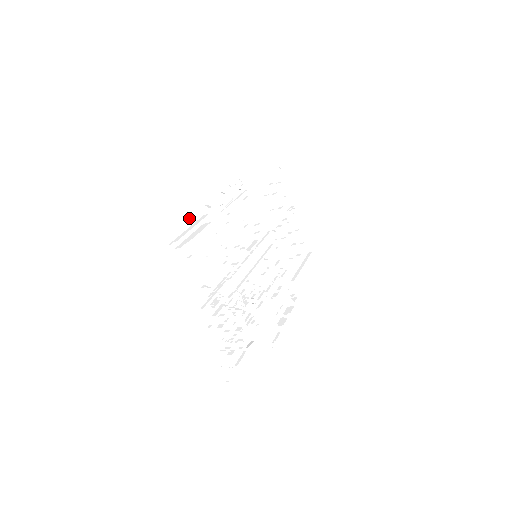
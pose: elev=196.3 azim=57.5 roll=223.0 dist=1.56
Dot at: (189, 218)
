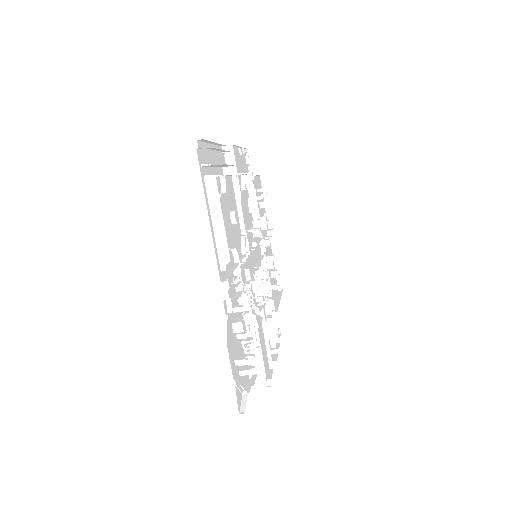
Dot at: (213, 154)
